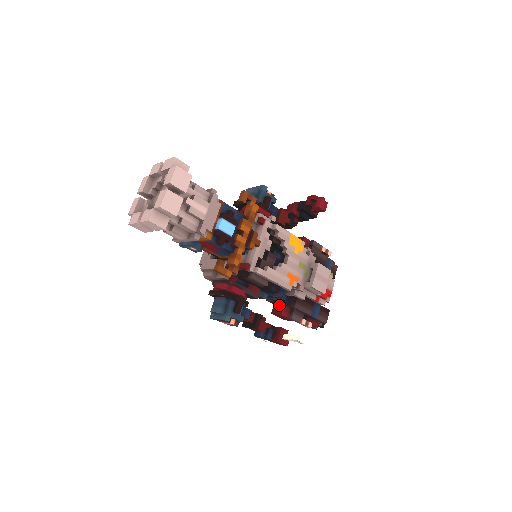
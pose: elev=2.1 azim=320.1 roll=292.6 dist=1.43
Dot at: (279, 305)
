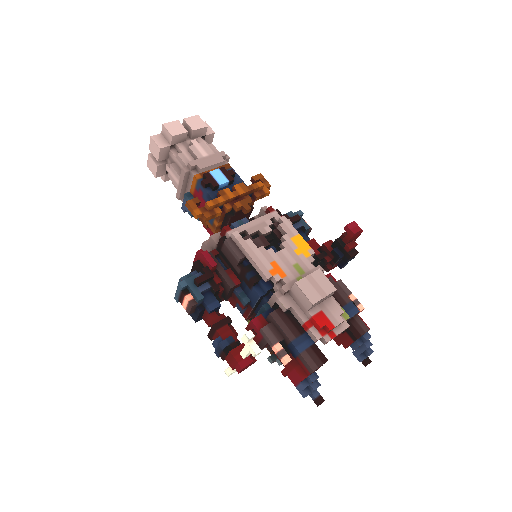
Dot at: occluded
